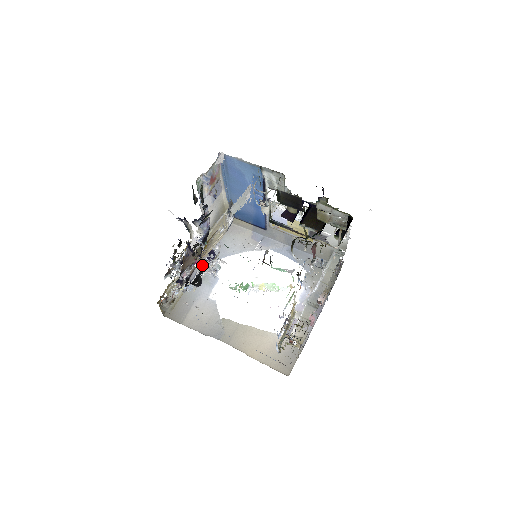
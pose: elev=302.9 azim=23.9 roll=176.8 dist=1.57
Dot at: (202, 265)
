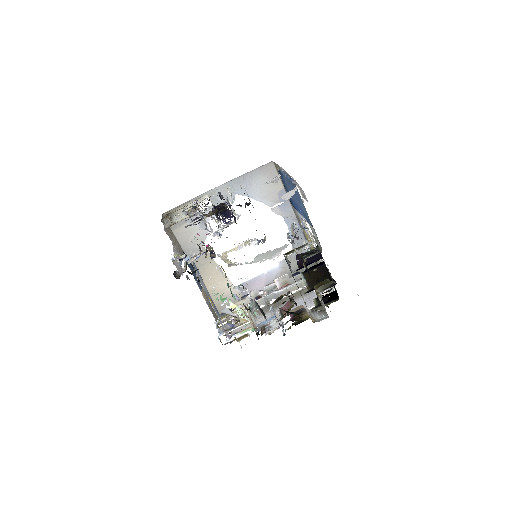
Dot at: (221, 189)
